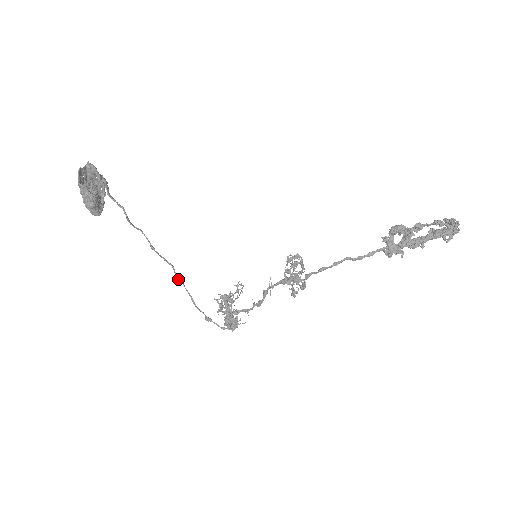
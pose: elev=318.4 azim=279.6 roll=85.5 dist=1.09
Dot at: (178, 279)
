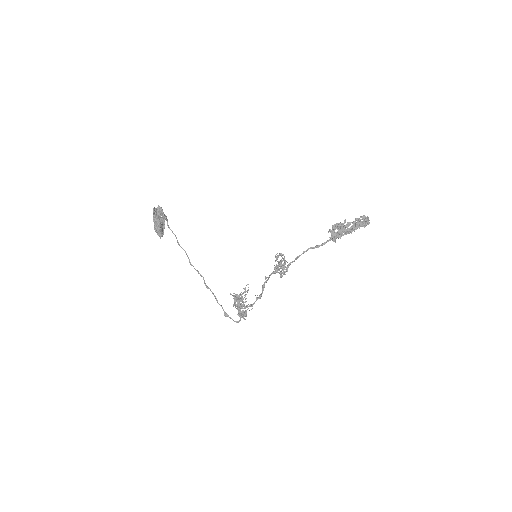
Dot at: (206, 286)
